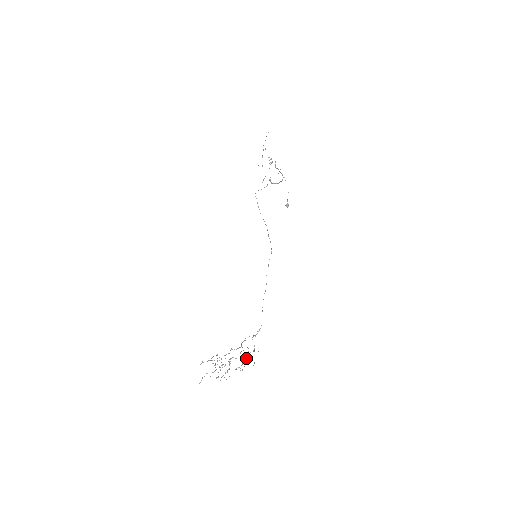
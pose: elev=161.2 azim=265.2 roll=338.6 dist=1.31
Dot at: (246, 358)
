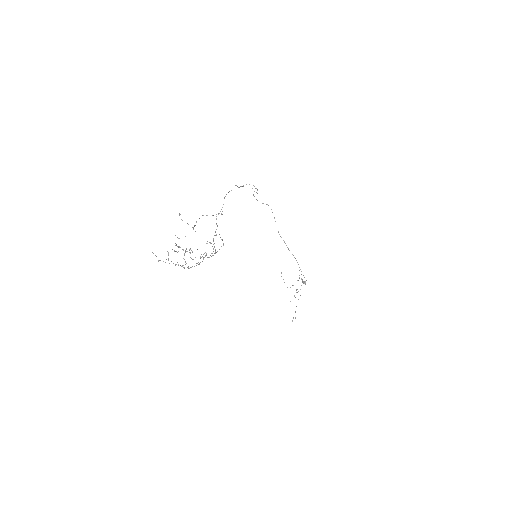
Dot at: occluded
